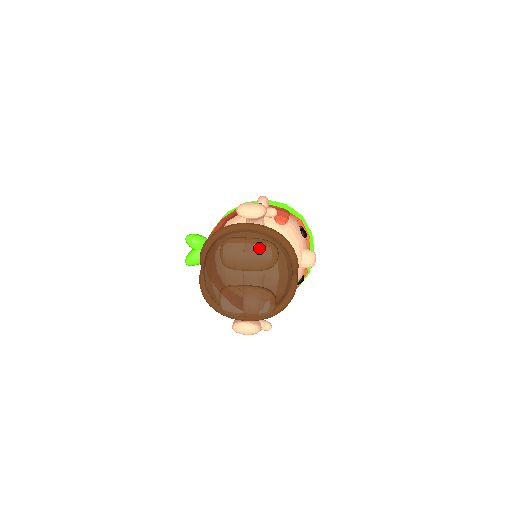
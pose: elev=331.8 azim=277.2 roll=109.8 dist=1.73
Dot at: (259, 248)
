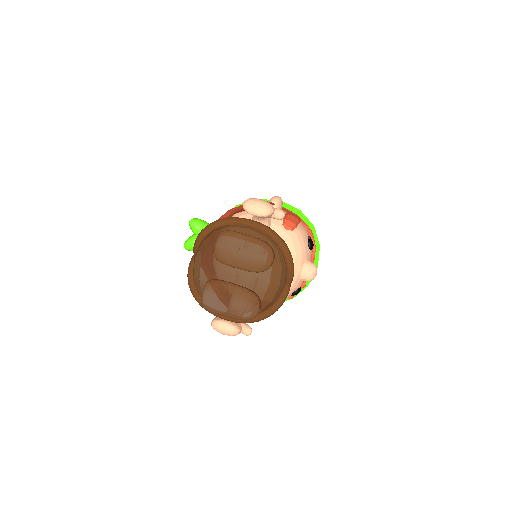
Dot at: (255, 248)
